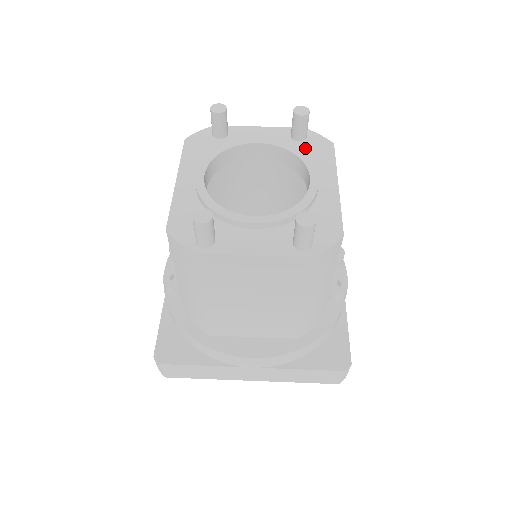
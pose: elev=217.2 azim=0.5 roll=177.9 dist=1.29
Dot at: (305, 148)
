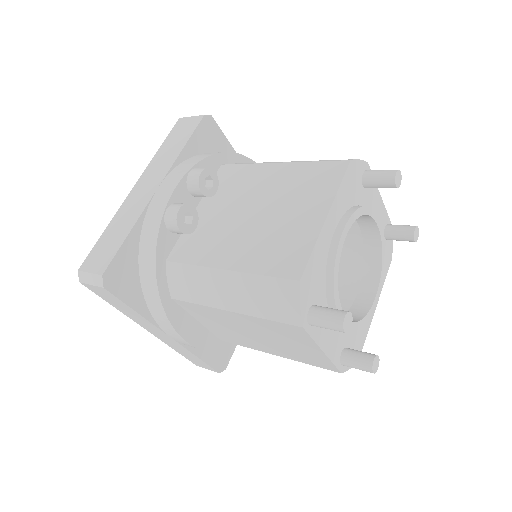
Dot at: occluded
